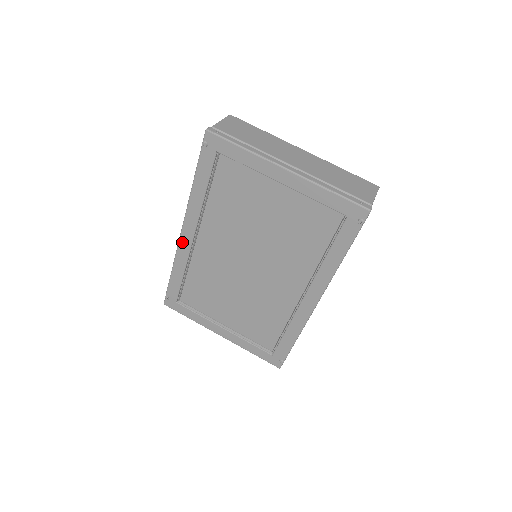
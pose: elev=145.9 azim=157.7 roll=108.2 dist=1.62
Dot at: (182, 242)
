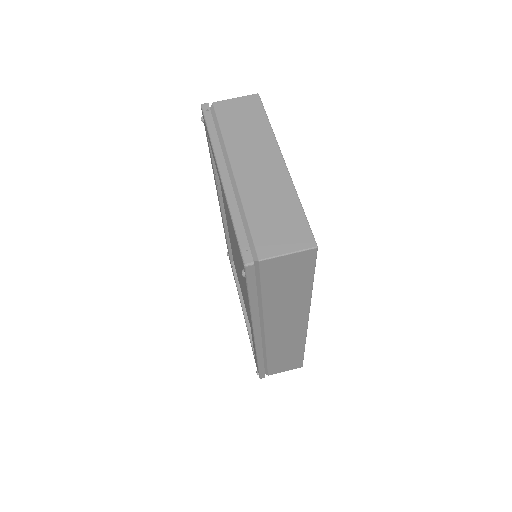
Dot at: occluded
